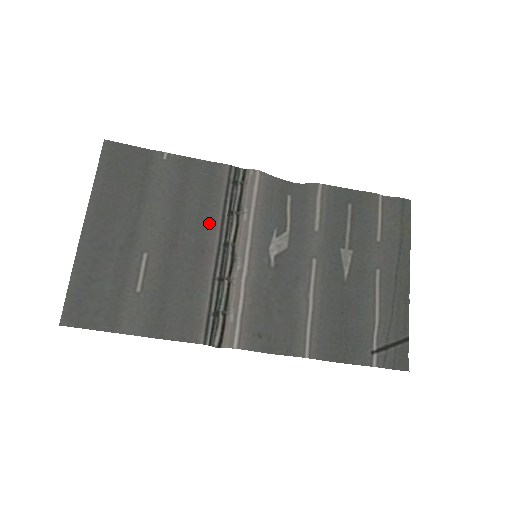
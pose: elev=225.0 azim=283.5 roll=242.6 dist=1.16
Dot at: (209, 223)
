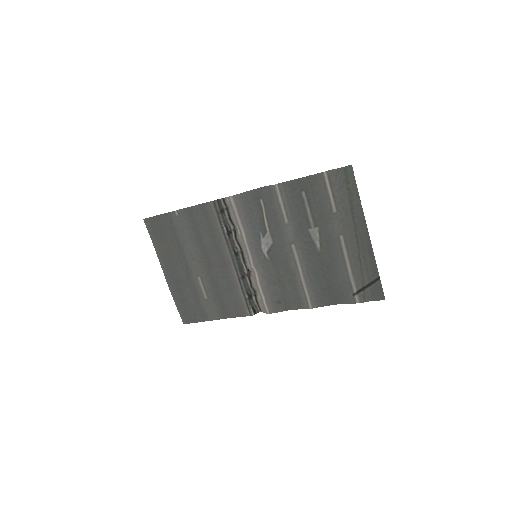
Dot at: (220, 246)
